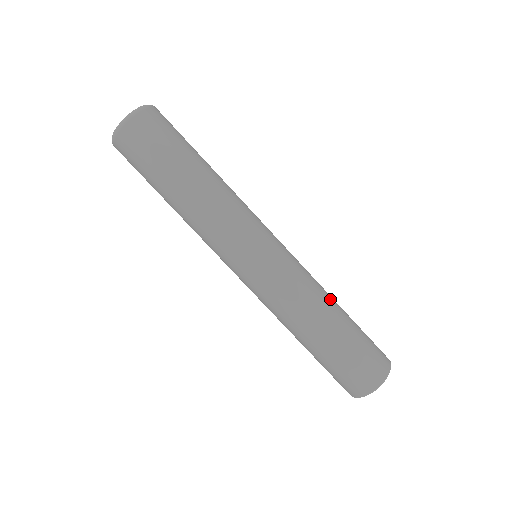
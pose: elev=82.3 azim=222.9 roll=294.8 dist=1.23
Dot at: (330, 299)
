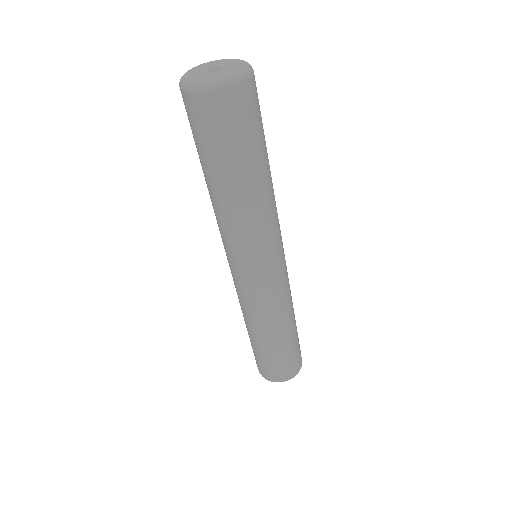
Dot at: (285, 325)
